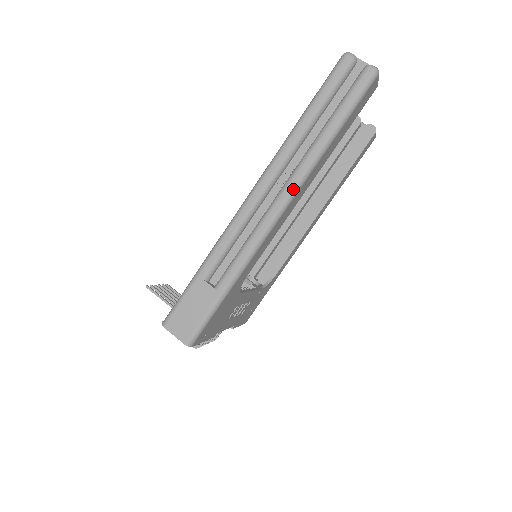
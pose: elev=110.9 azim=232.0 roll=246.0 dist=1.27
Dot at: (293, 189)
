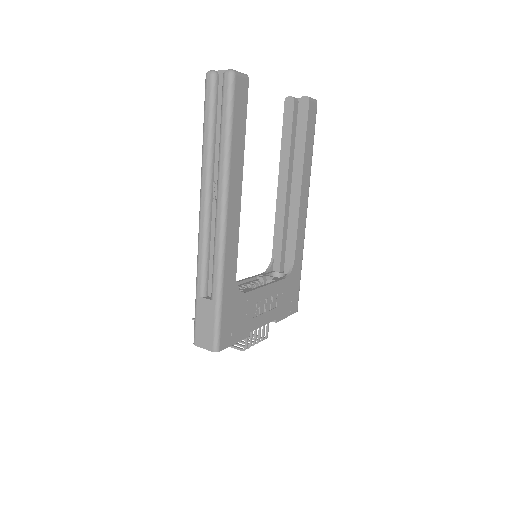
Dot at: (222, 196)
